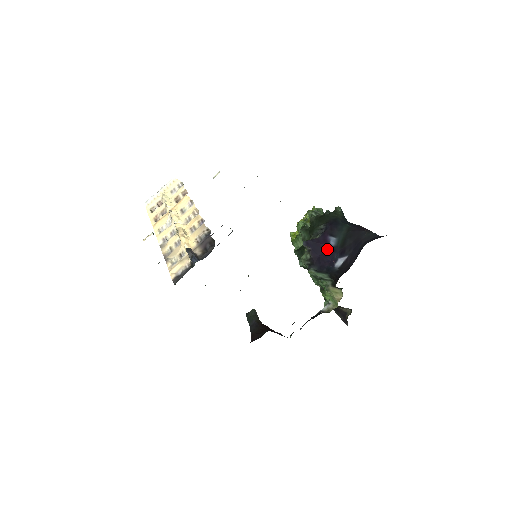
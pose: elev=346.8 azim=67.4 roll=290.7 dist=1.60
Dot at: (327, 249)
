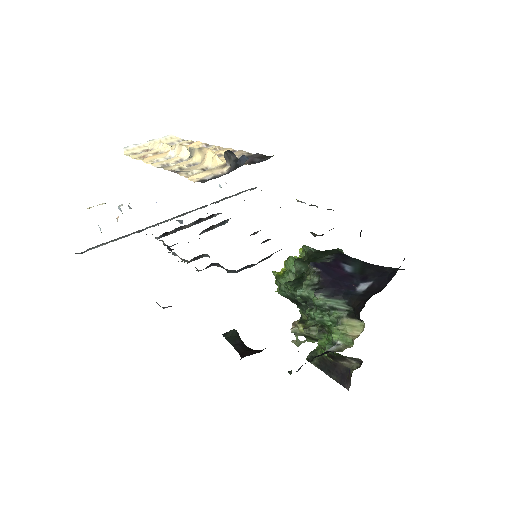
Dot at: (342, 274)
